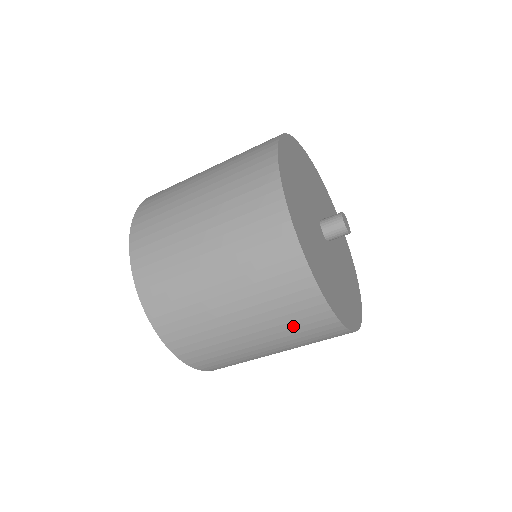
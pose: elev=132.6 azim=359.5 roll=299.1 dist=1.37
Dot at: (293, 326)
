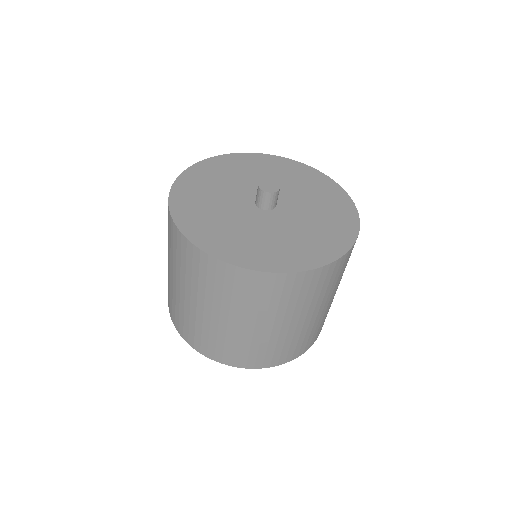
Dot at: (229, 293)
